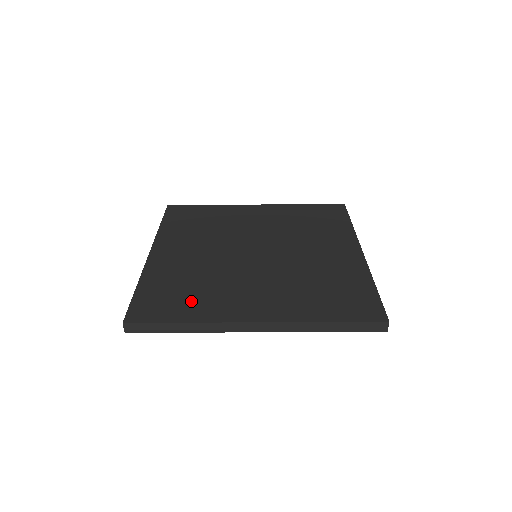
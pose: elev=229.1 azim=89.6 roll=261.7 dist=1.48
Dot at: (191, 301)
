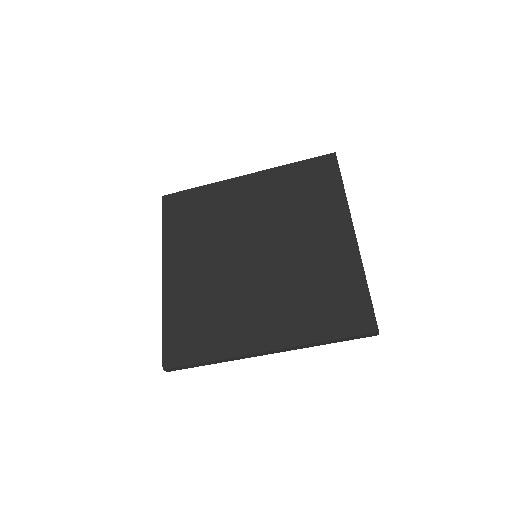
Dot at: (210, 334)
